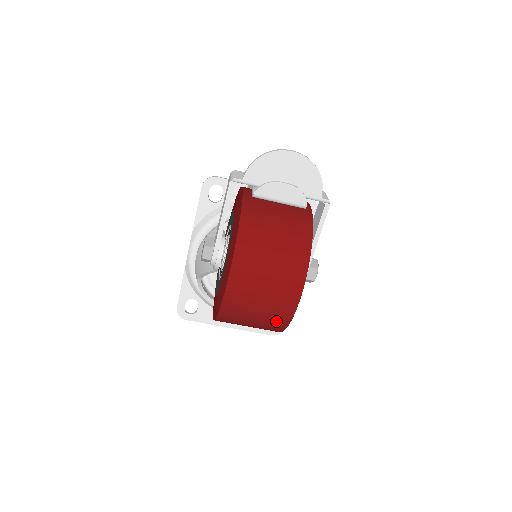
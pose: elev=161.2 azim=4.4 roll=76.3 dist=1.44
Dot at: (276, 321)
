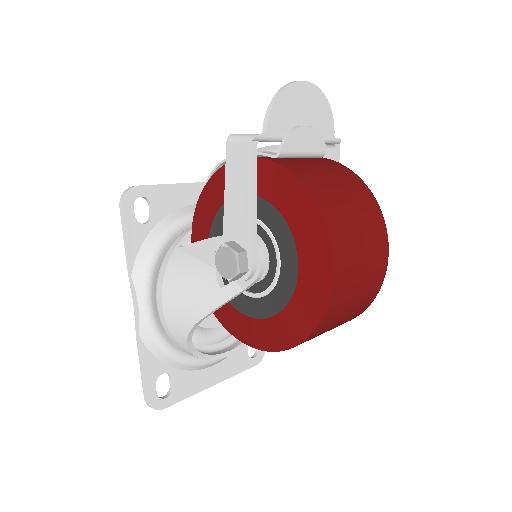
Dot at: (367, 299)
